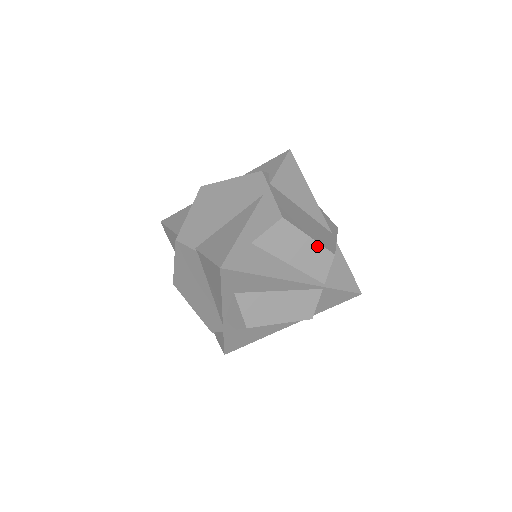
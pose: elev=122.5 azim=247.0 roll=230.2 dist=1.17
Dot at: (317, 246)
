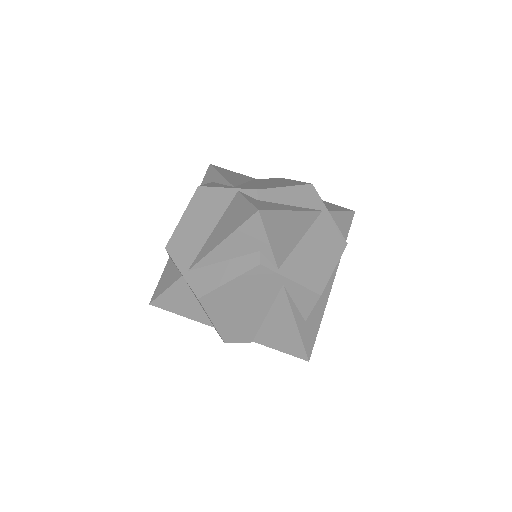
Dot at: (338, 261)
